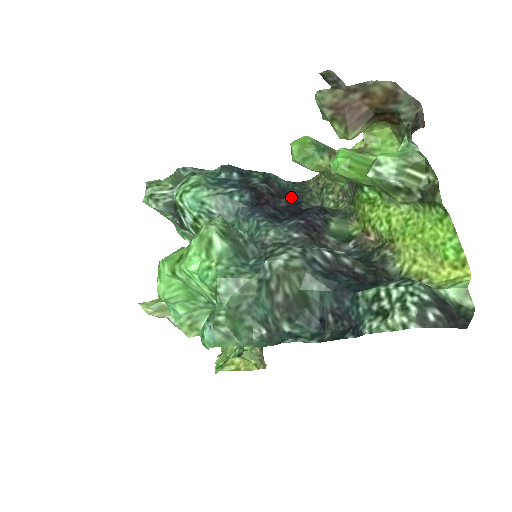
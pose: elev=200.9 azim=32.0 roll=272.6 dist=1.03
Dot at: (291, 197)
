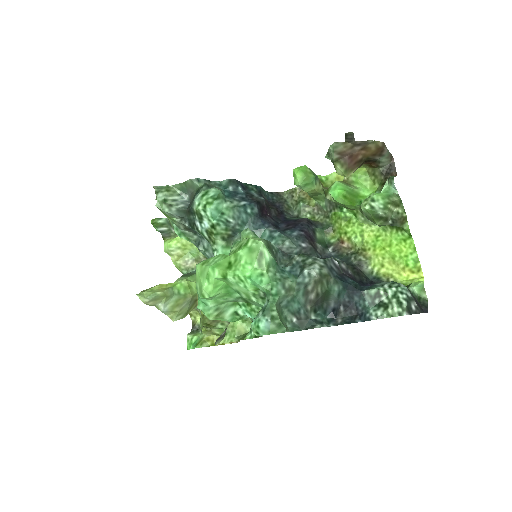
Dot at: (276, 207)
